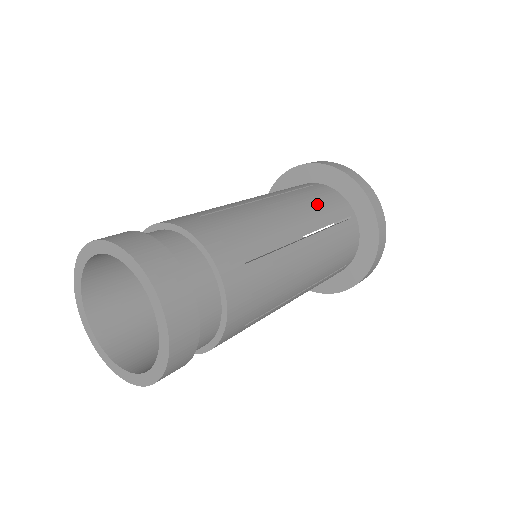
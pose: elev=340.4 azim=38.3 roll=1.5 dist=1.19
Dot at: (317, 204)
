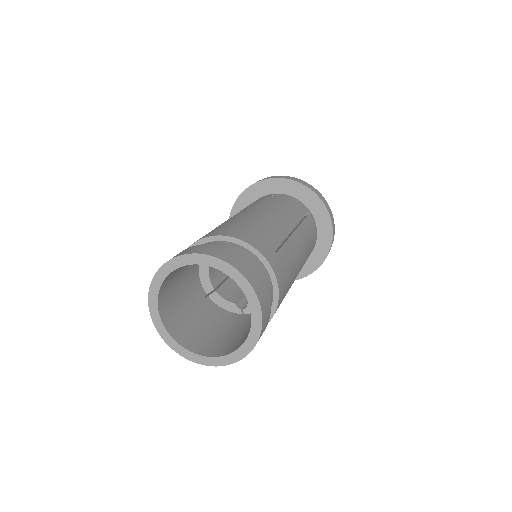
Dot at: (287, 207)
